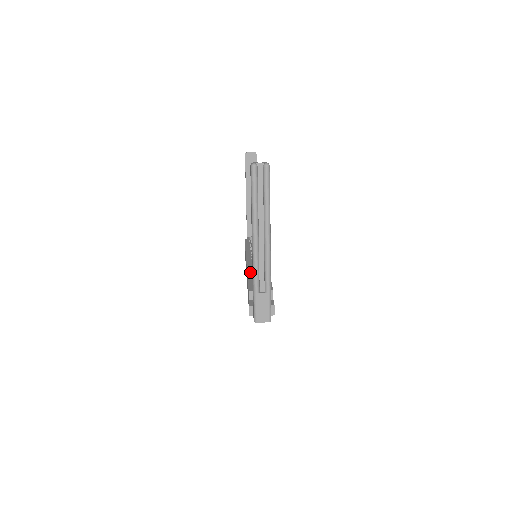
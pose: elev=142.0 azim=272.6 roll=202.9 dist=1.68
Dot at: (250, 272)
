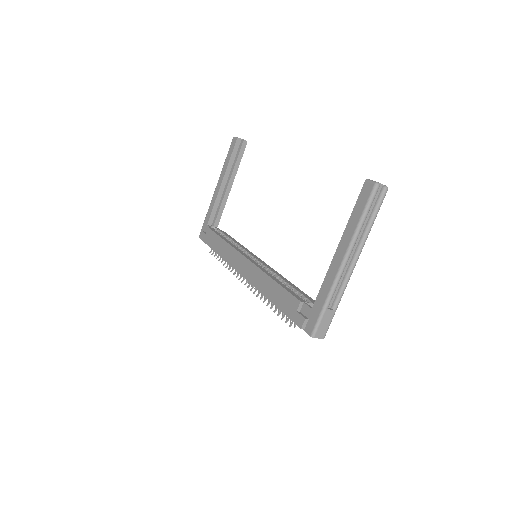
Dot at: (272, 276)
